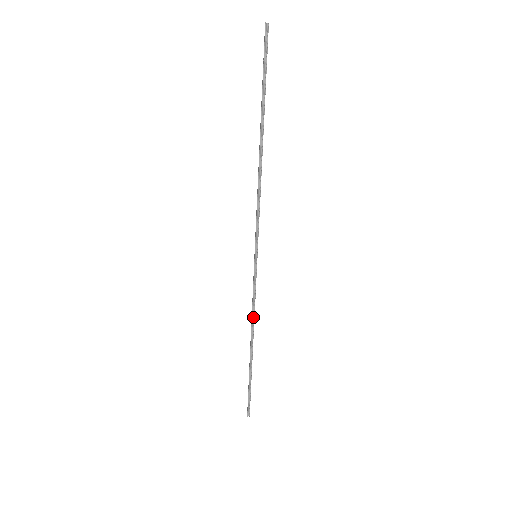
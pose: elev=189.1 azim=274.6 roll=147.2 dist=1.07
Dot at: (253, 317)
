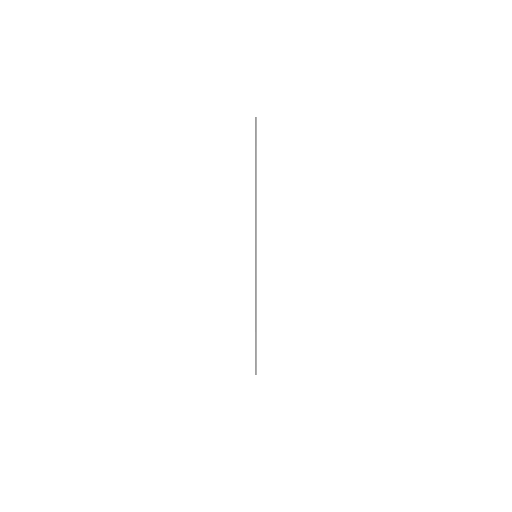
Dot at: (256, 299)
